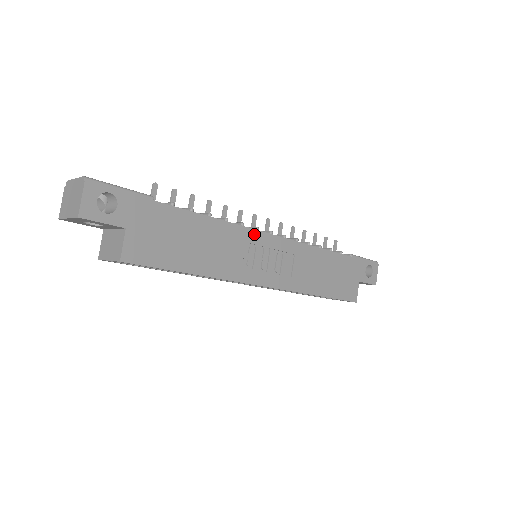
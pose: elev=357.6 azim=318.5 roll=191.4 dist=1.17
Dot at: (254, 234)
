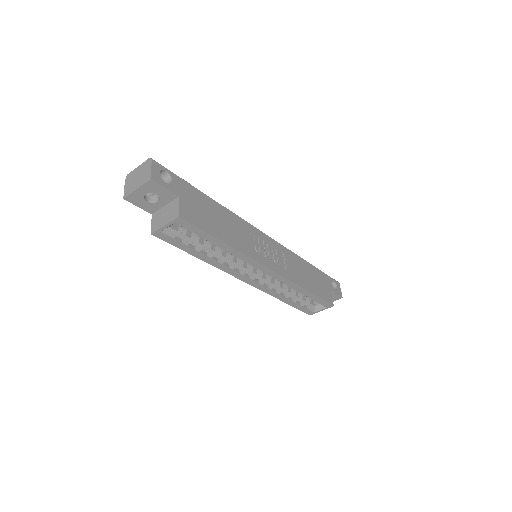
Dot at: (255, 230)
